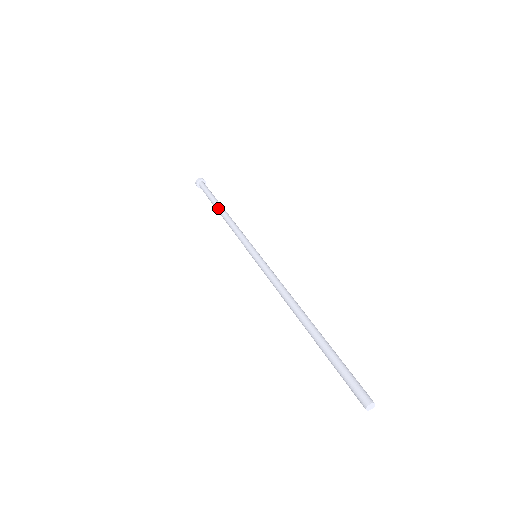
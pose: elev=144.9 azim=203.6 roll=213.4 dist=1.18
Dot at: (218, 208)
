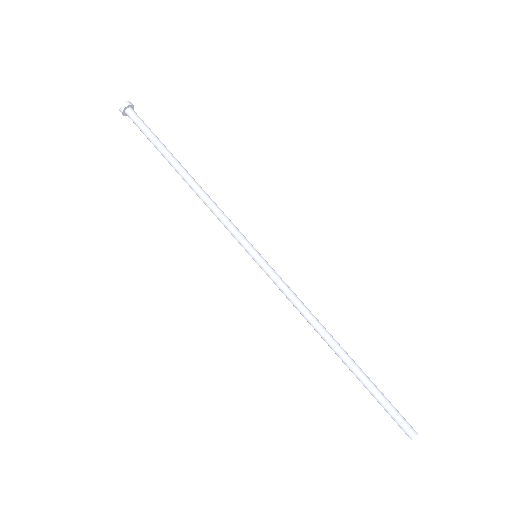
Dot at: (179, 167)
